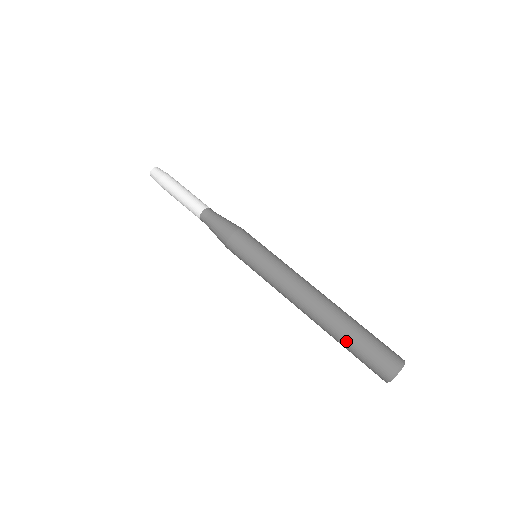
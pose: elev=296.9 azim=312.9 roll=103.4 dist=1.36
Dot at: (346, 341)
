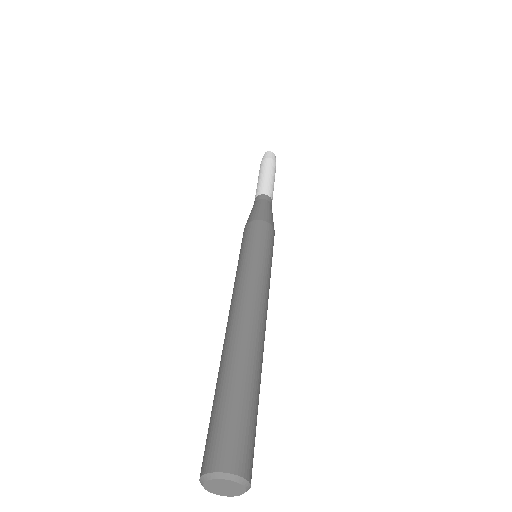
Dot at: (218, 387)
